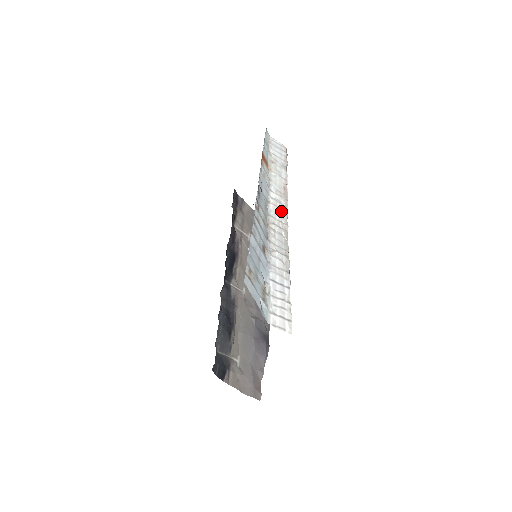
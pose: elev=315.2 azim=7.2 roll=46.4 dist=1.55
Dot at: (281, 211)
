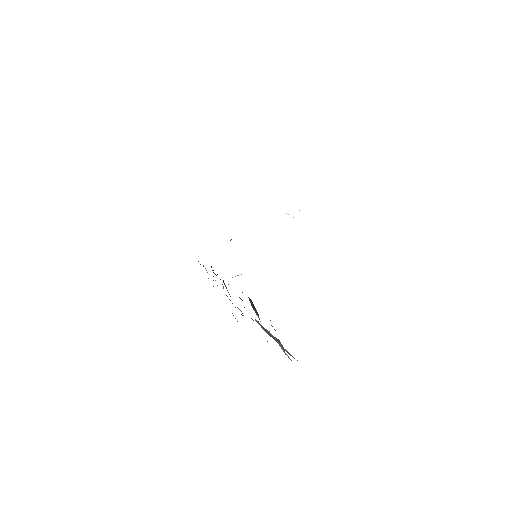
Dot at: occluded
